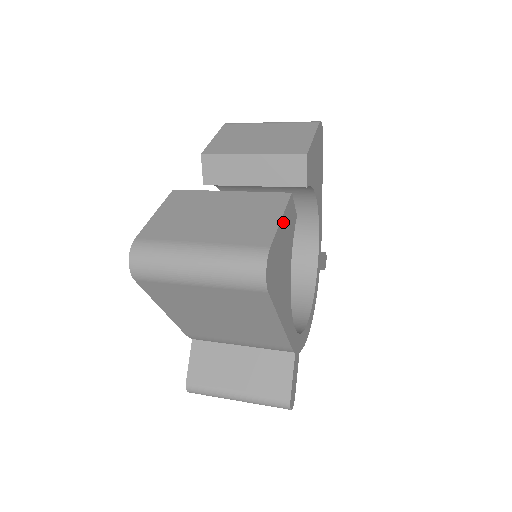
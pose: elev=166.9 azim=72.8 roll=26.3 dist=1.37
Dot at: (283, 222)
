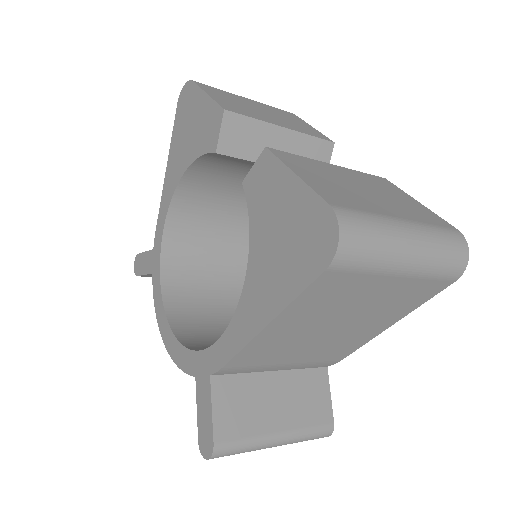
Dot at: occluded
